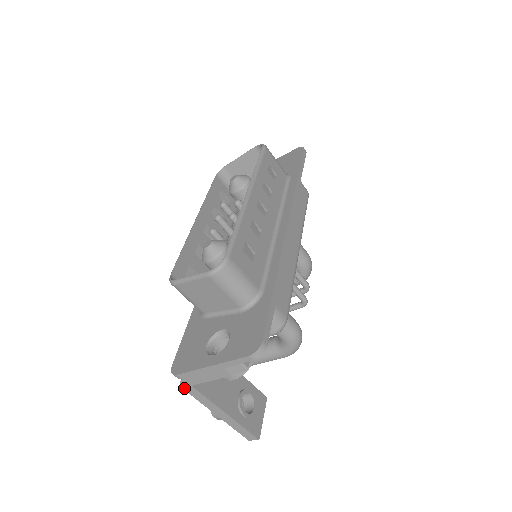
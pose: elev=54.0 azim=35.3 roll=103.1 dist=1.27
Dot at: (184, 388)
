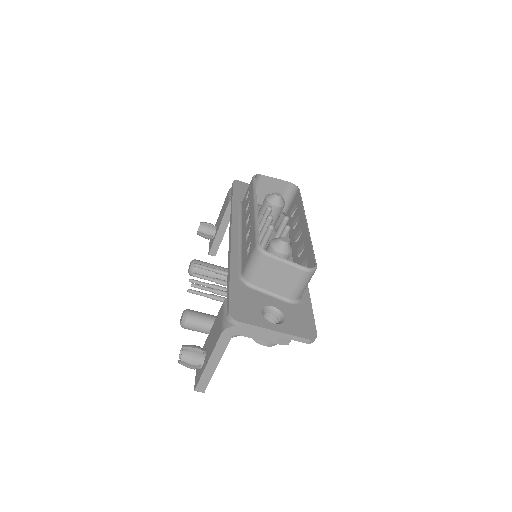
Dot at: (224, 332)
